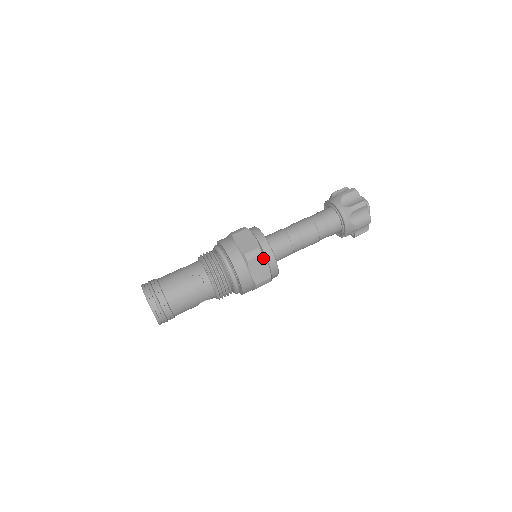
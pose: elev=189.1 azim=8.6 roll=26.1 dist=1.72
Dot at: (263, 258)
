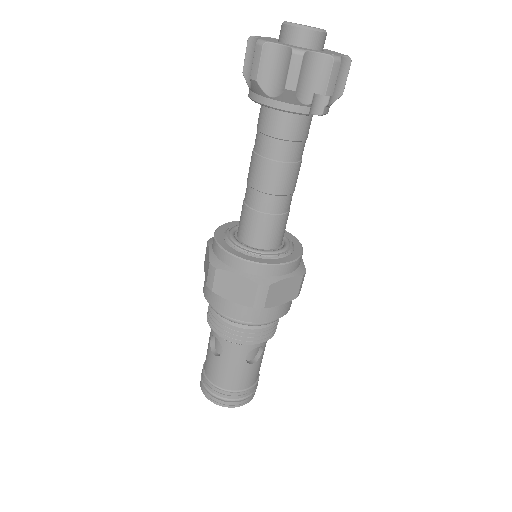
Dot at: (222, 272)
